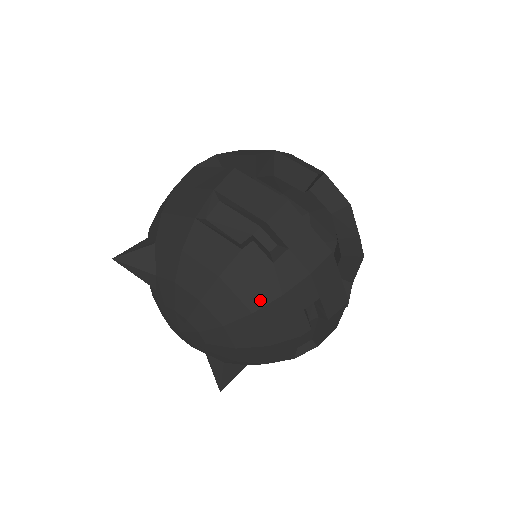
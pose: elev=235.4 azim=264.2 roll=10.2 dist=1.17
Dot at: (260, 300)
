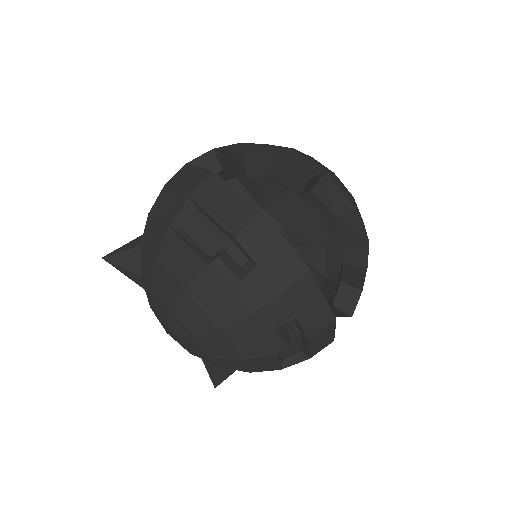
Dot at: (227, 317)
